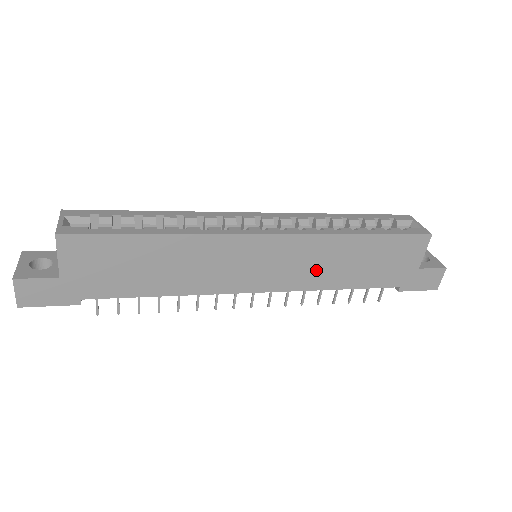
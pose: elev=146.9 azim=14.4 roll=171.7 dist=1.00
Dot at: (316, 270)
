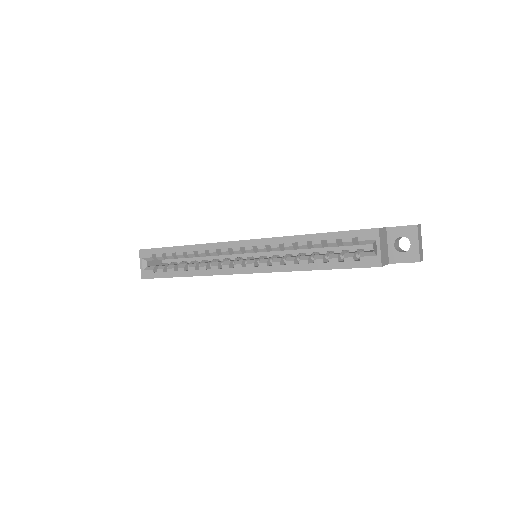
Dot at: occluded
